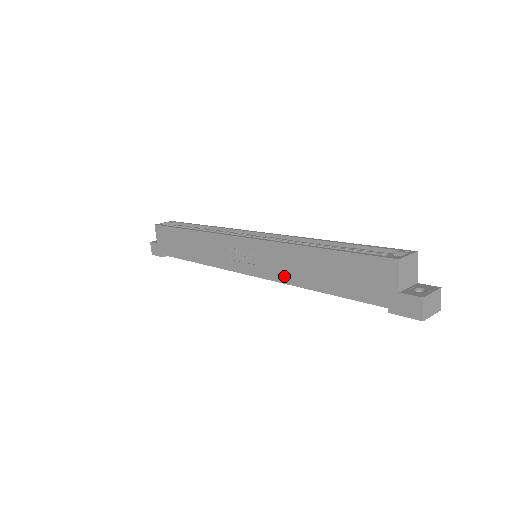
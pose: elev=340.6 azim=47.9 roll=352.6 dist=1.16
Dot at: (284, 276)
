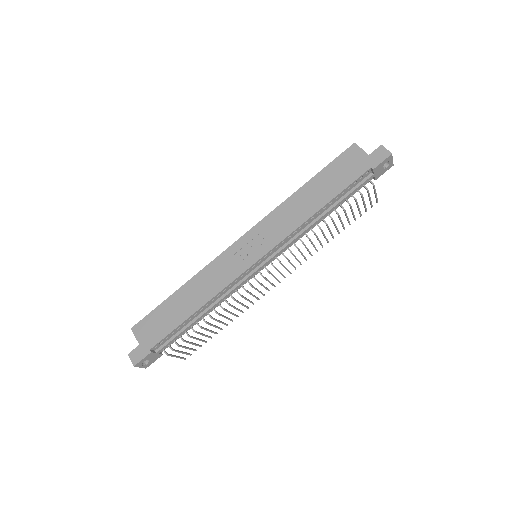
Dot at: (293, 224)
